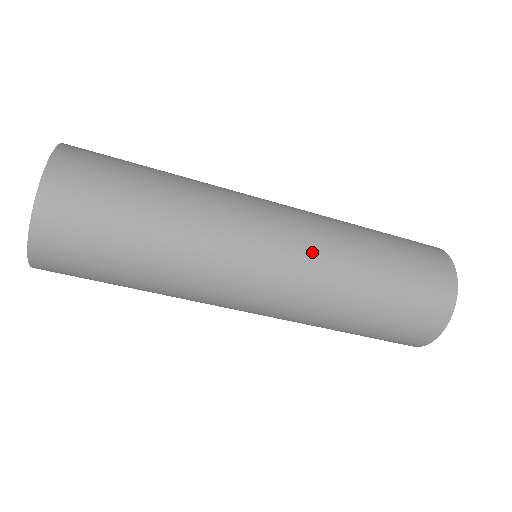
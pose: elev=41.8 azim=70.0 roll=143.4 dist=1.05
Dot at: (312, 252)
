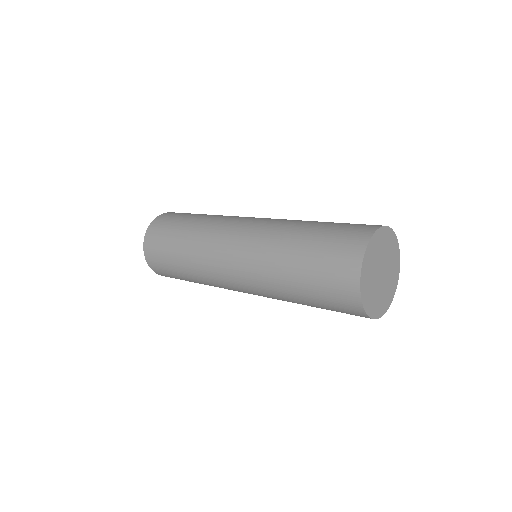
Dot at: (261, 294)
